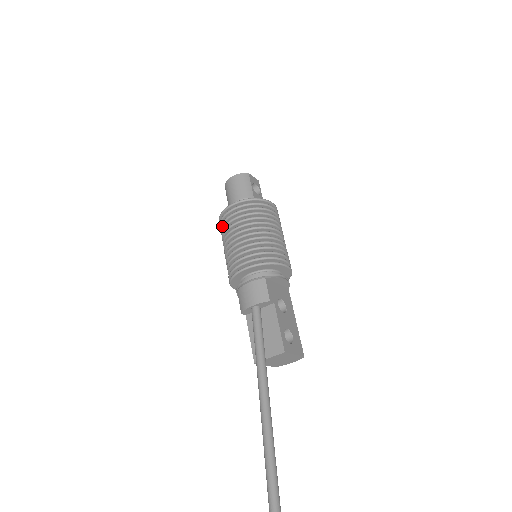
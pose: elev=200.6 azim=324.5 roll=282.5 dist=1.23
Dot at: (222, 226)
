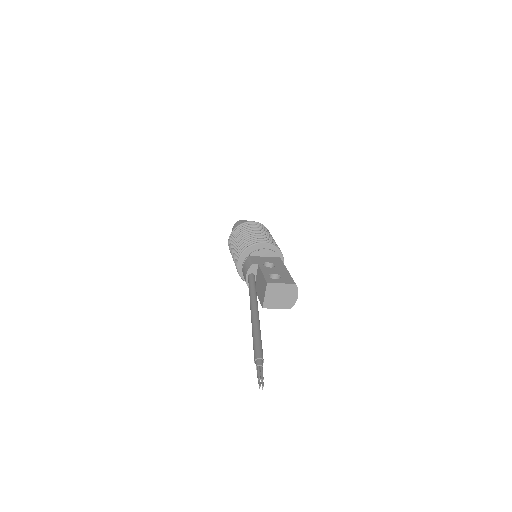
Dot at: occluded
